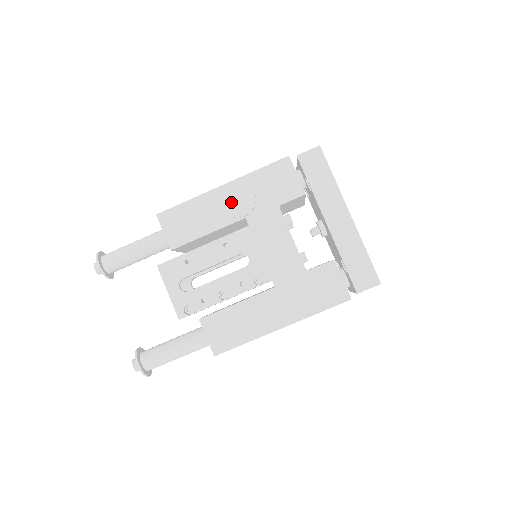
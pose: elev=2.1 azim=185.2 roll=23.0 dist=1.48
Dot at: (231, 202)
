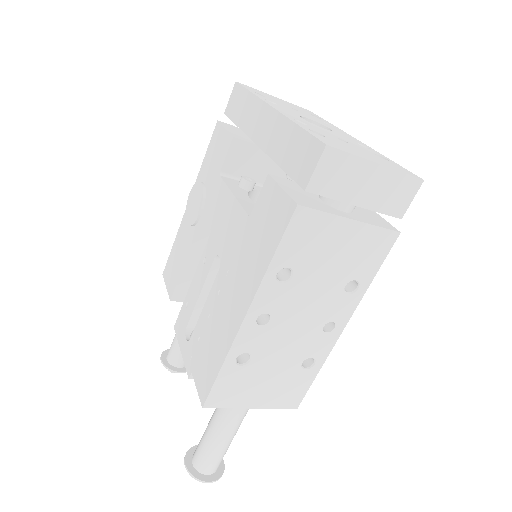
Dot at: (191, 211)
